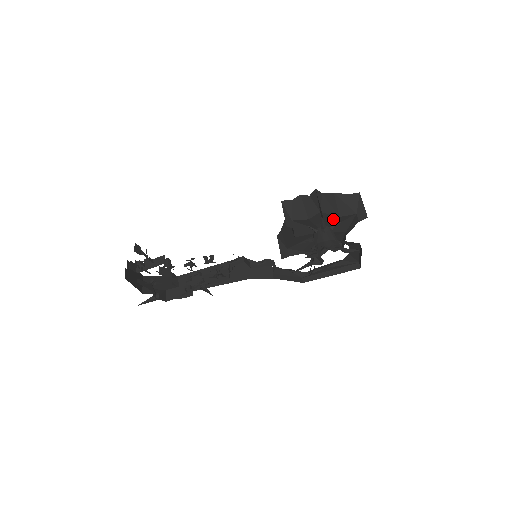
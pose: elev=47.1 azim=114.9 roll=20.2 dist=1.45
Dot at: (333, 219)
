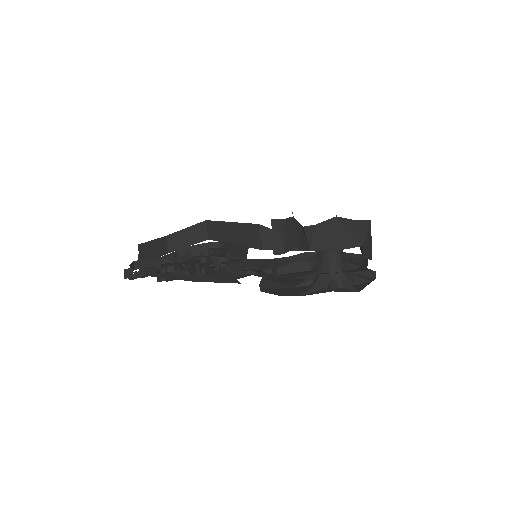
Dot at: occluded
